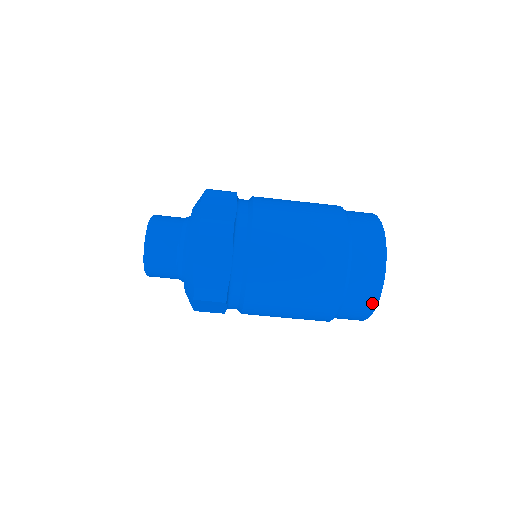
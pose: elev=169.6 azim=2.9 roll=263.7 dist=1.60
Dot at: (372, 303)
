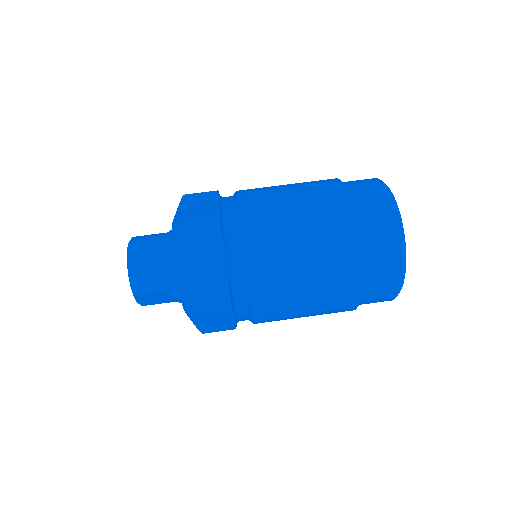
Dot at: occluded
